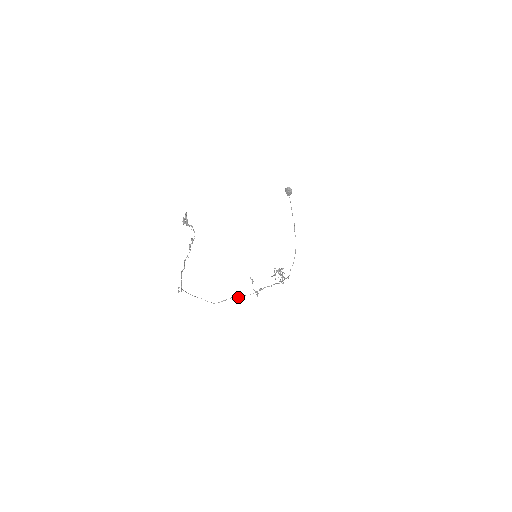
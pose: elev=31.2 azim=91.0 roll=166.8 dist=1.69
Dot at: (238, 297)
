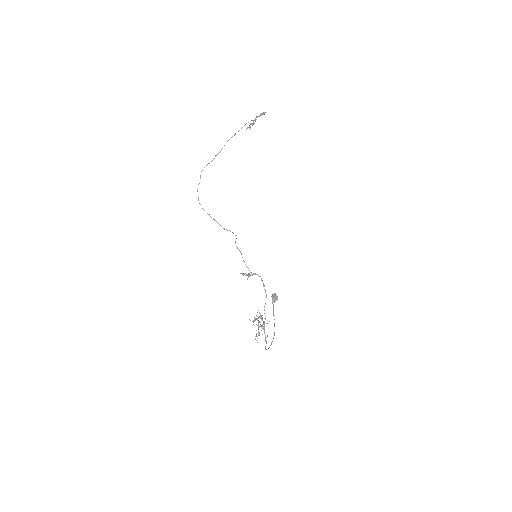
Dot at: (236, 246)
